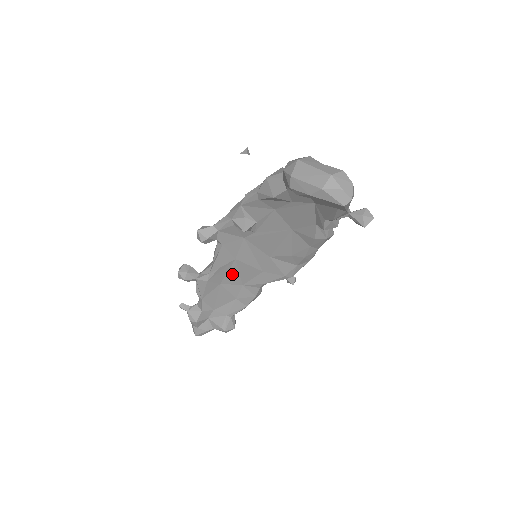
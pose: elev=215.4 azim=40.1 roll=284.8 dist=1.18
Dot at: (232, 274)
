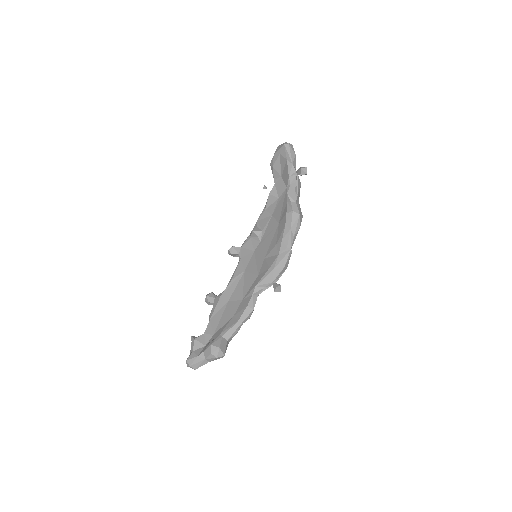
Dot at: (239, 288)
